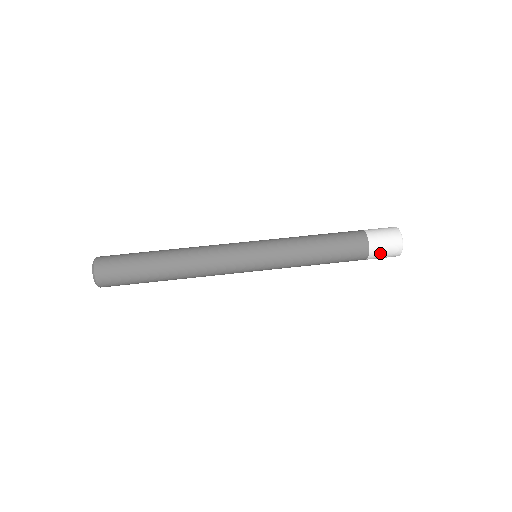
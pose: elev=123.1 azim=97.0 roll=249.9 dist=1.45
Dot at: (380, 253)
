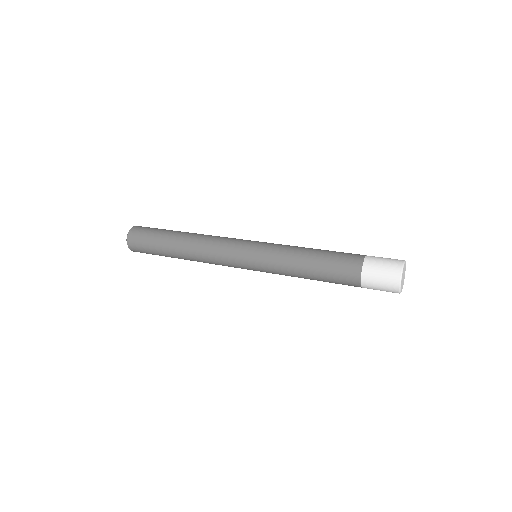
Dot at: (375, 270)
